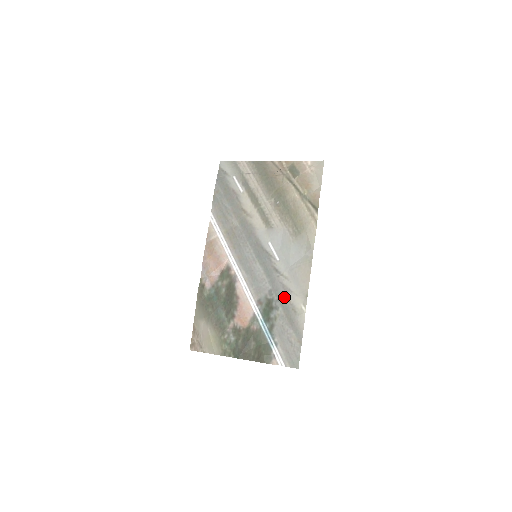
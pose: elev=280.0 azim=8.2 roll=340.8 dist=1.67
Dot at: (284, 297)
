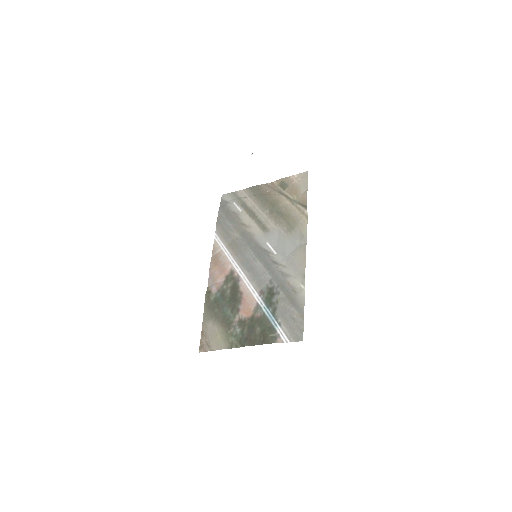
Dot at: (284, 282)
